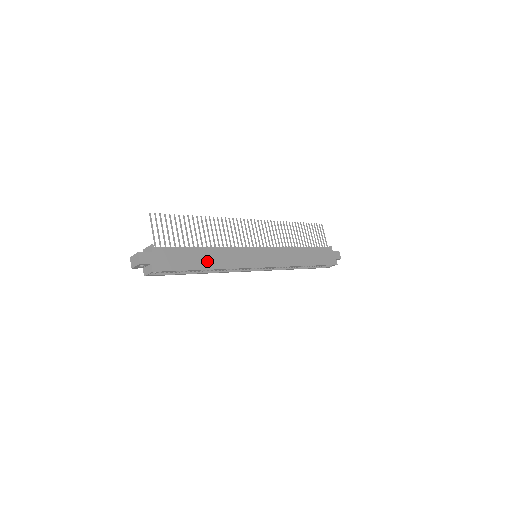
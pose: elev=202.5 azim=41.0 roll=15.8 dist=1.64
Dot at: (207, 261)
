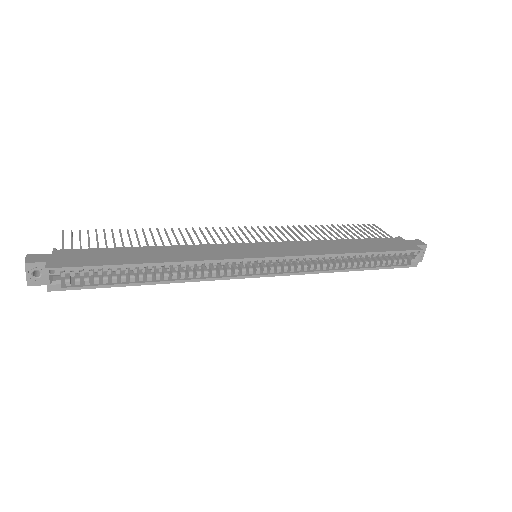
Dot at: (153, 257)
